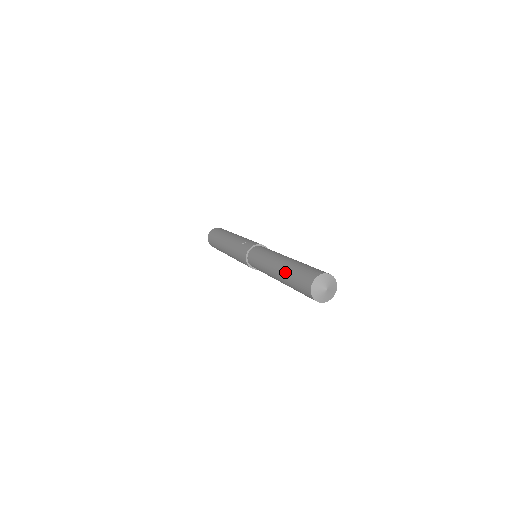
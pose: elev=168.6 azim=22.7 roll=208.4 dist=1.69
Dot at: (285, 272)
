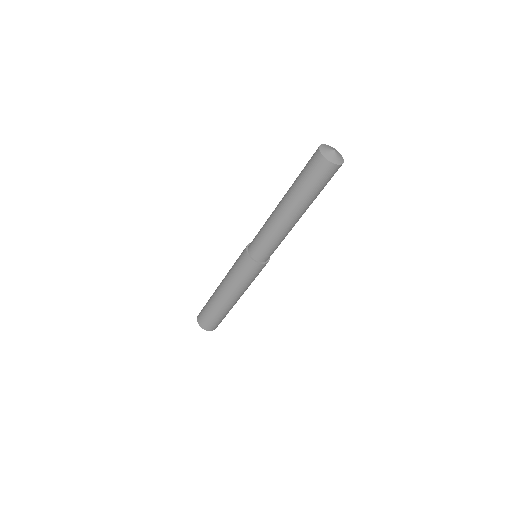
Dot at: occluded
